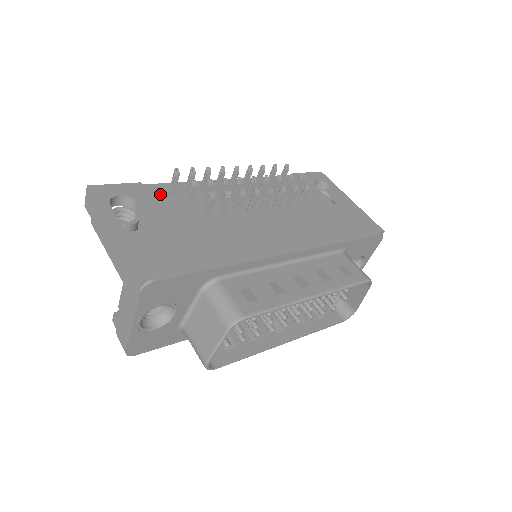
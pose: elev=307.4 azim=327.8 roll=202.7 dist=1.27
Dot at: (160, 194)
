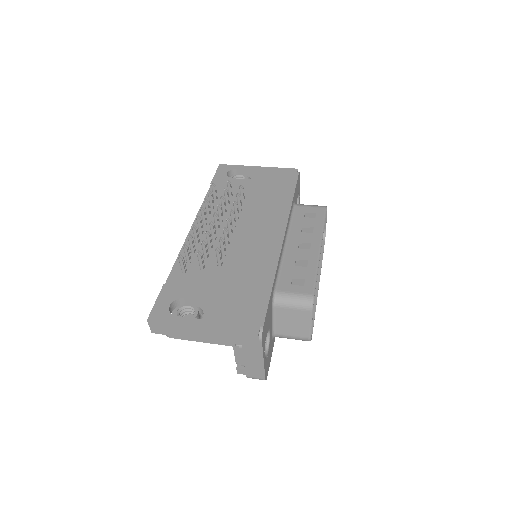
Dot at: (181, 279)
